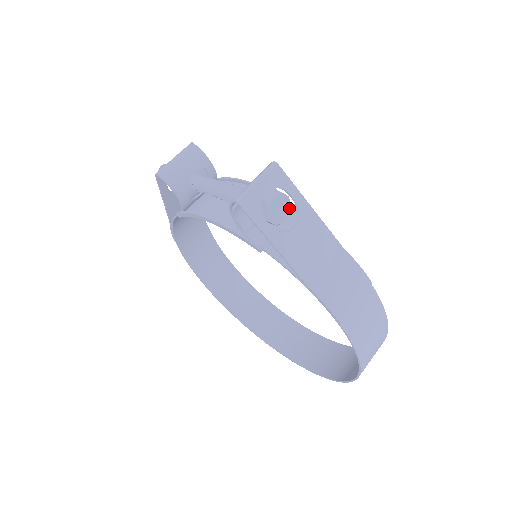
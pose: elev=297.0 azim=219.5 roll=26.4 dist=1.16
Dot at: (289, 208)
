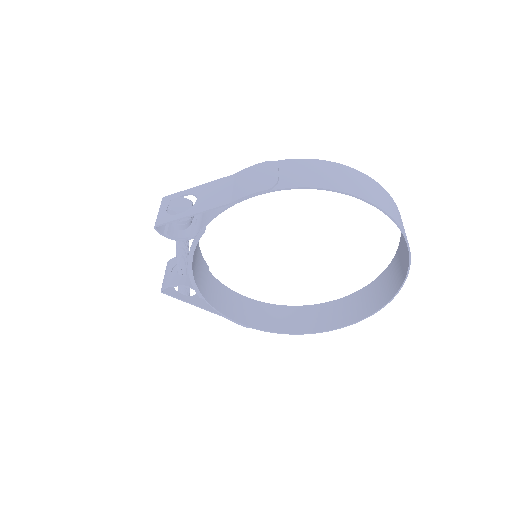
Dot at: (188, 200)
